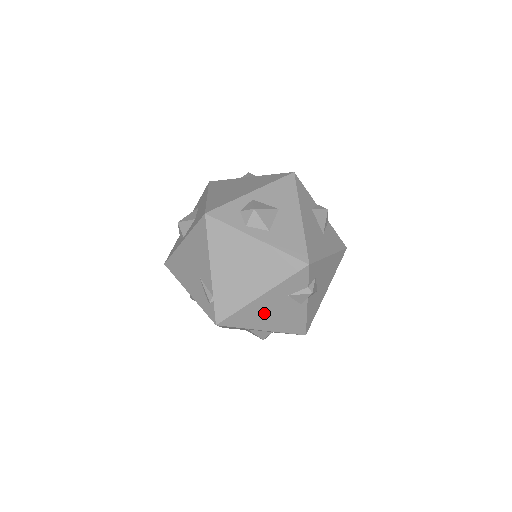
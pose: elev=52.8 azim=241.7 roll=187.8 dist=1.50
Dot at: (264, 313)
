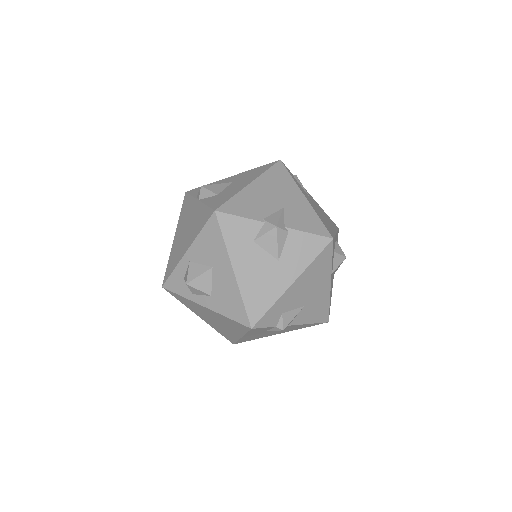
Dot at: (262, 335)
